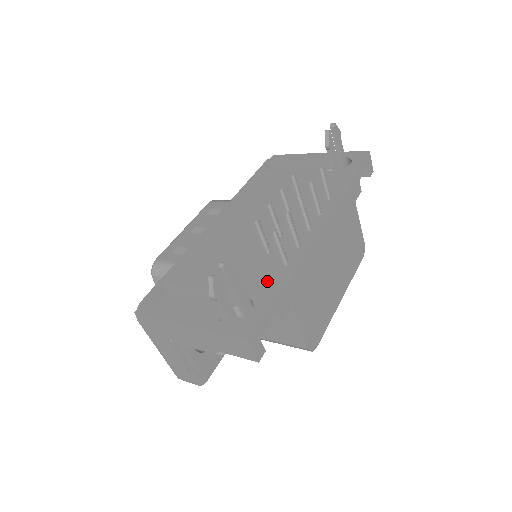
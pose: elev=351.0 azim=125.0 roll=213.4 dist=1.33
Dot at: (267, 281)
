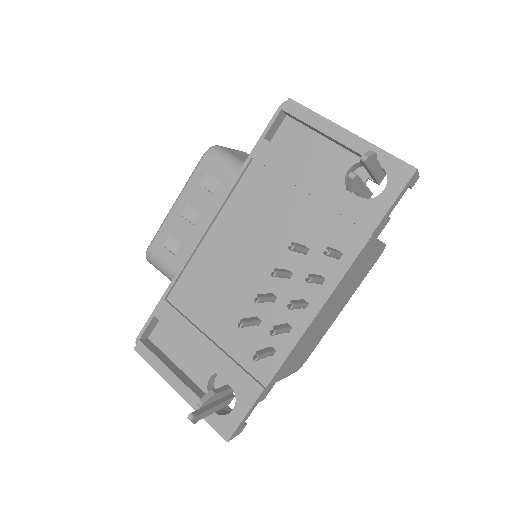
Dot at: (251, 370)
